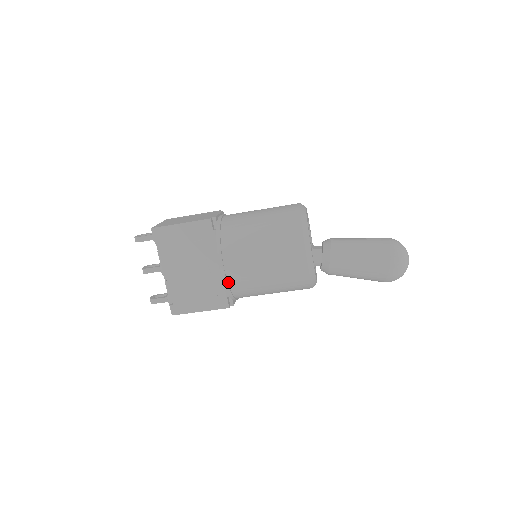
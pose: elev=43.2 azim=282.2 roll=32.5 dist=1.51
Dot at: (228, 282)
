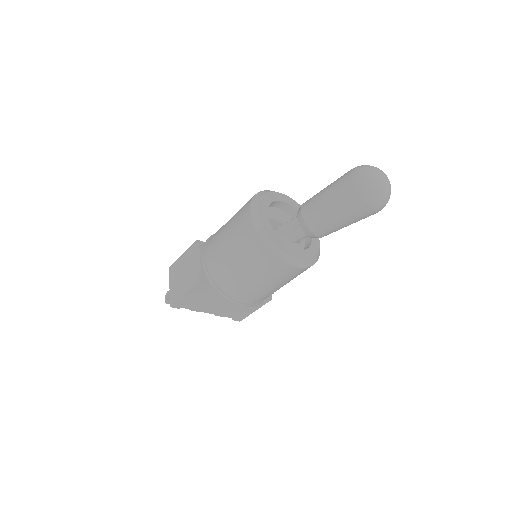
Dot at: (255, 303)
